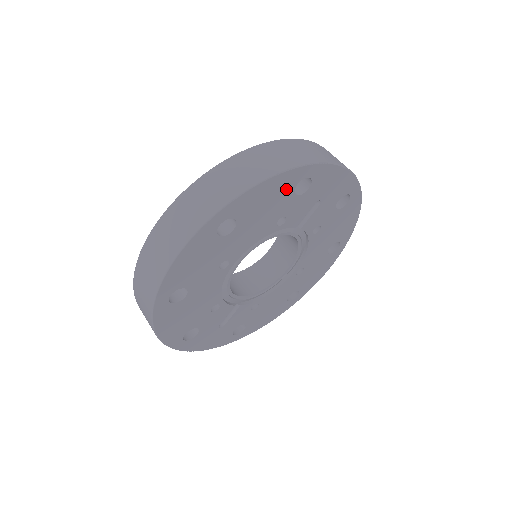
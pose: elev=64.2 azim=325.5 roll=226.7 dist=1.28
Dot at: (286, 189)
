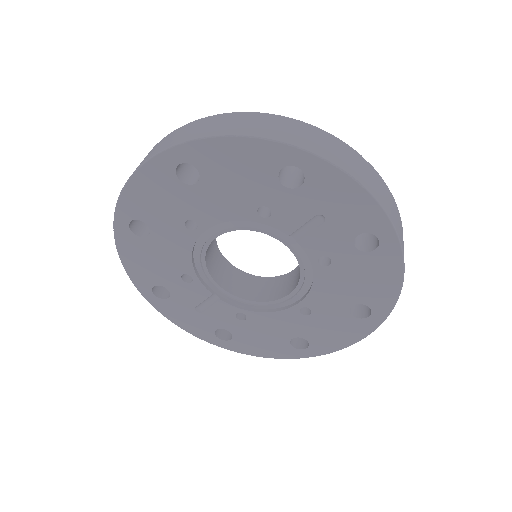
Dot at: (265, 167)
